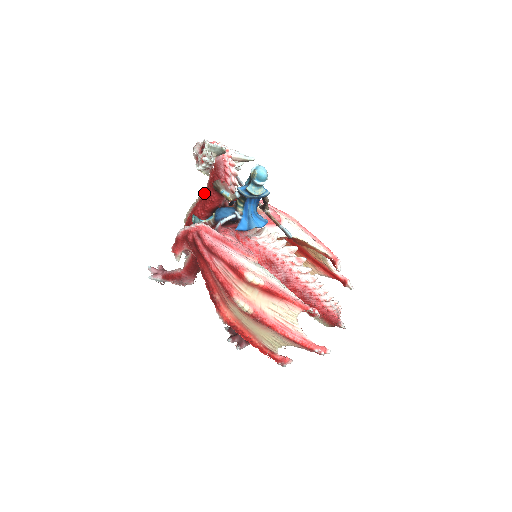
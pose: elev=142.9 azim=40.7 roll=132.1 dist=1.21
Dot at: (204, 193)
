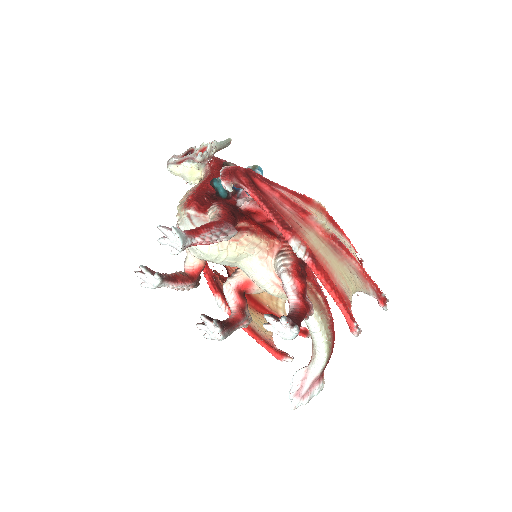
Dot at: (208, 176)
